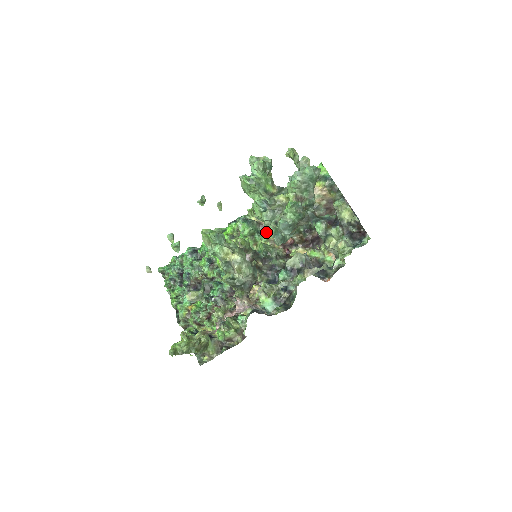
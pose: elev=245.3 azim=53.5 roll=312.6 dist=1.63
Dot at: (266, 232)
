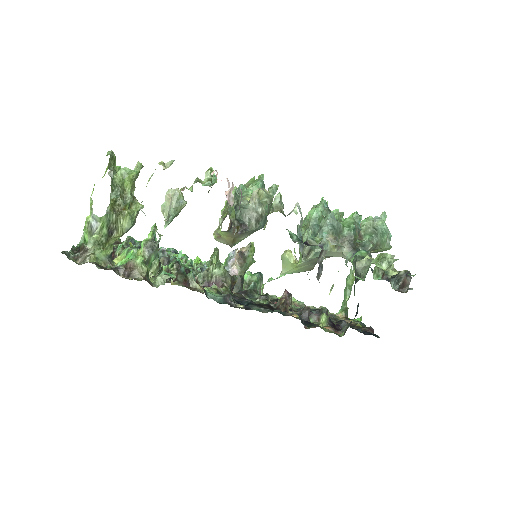
Dot at: occluded
